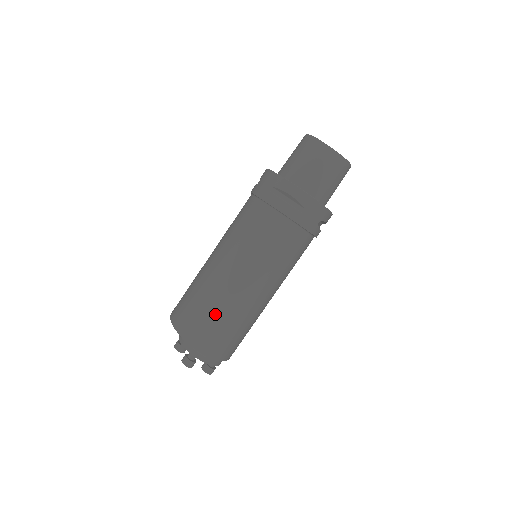
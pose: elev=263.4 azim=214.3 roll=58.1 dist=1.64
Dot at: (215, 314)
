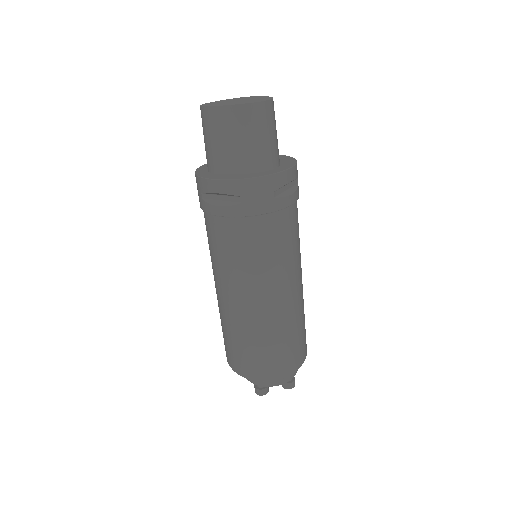
Dot at: (245, 343)
